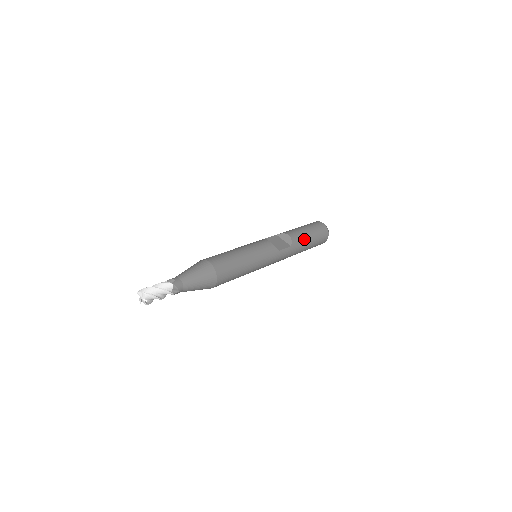
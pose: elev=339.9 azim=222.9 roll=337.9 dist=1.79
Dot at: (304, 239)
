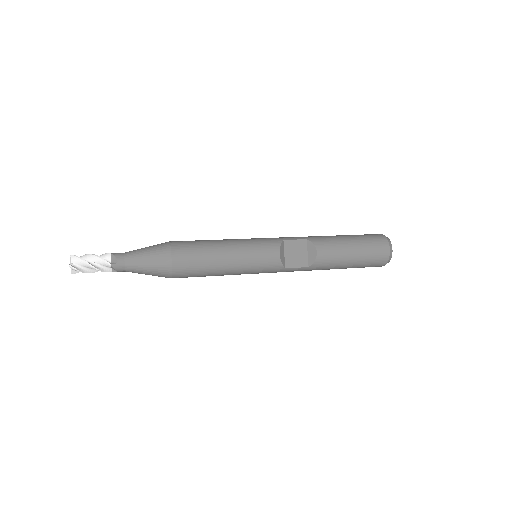
Dot at: (337, 263)
